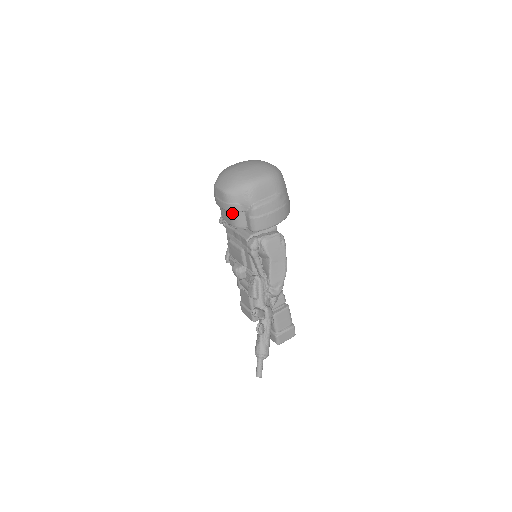
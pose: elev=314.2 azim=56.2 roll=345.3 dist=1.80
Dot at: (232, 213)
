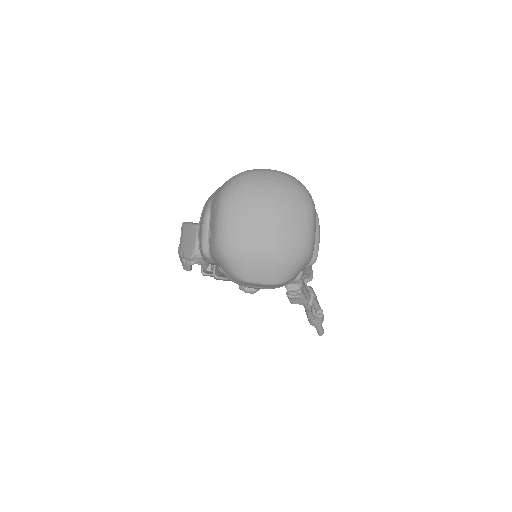
Dot at: occluded
